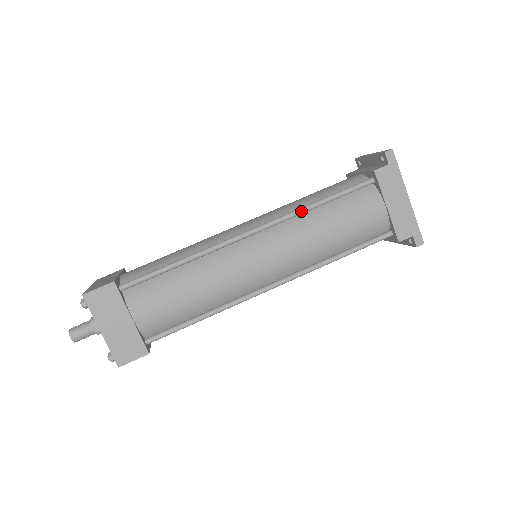
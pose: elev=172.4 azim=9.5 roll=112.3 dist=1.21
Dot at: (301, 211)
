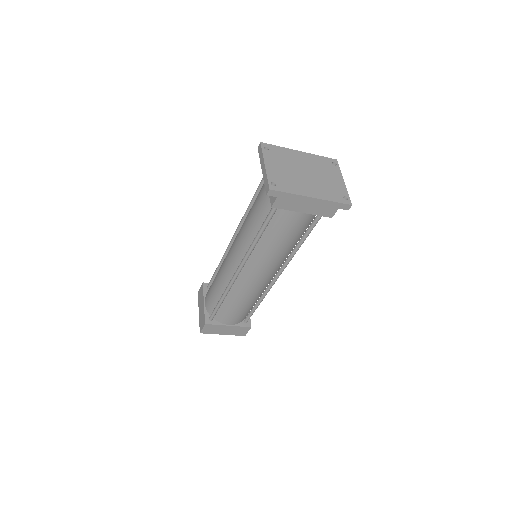
Dot at: (253, 248)
